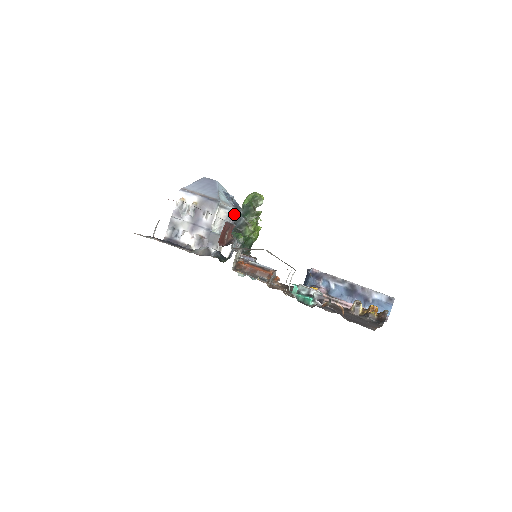
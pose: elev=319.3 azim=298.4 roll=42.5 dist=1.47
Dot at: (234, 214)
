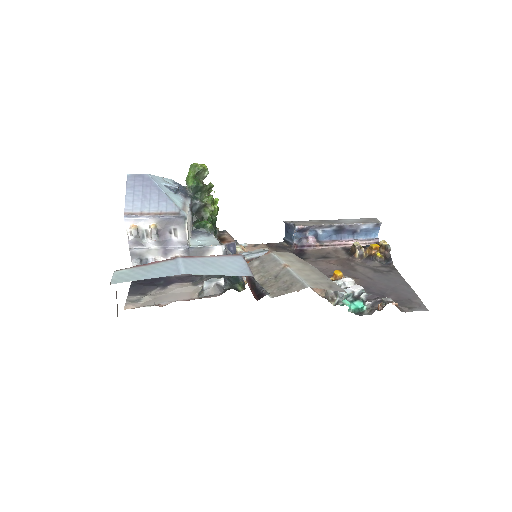
Dot at: occluded
